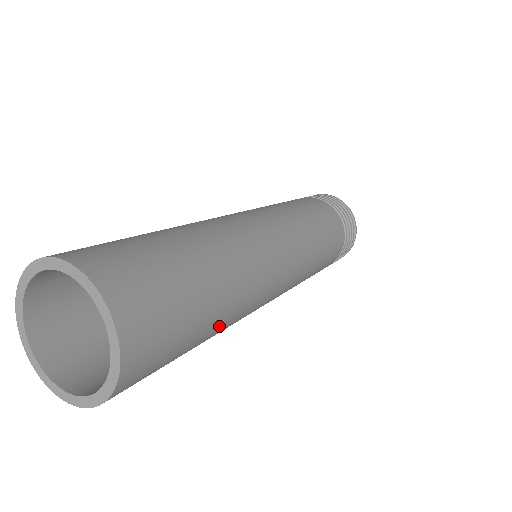
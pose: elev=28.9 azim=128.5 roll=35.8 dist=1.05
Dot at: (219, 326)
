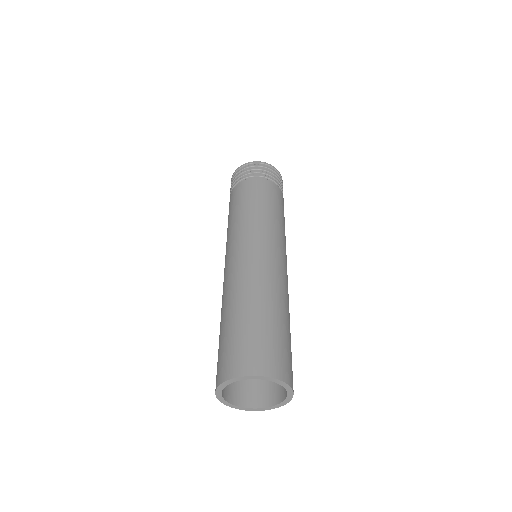
Dot at: occluded
